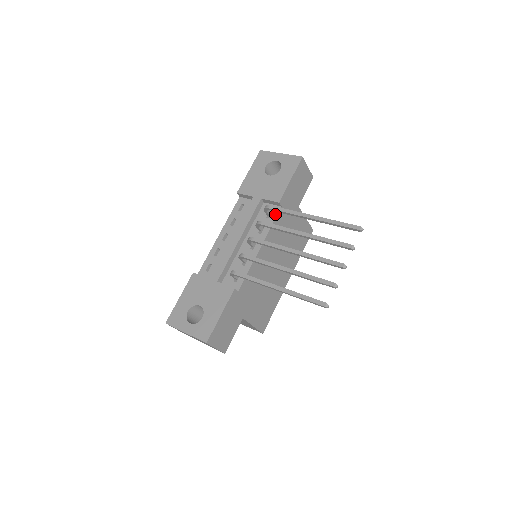
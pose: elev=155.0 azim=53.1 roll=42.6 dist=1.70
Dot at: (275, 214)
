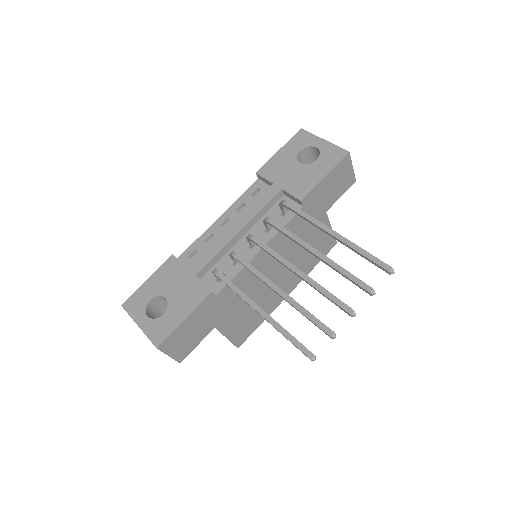
Dot at: (292, 213)
